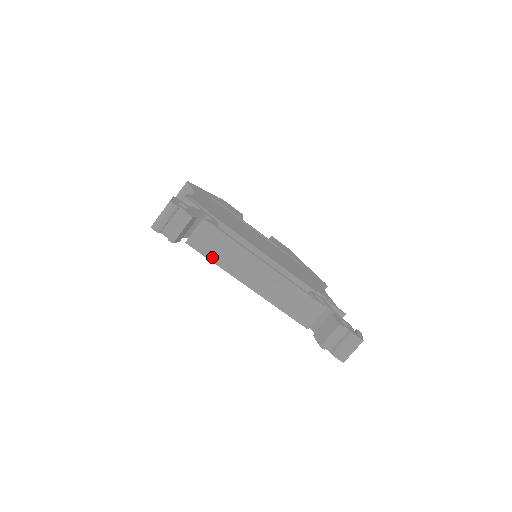
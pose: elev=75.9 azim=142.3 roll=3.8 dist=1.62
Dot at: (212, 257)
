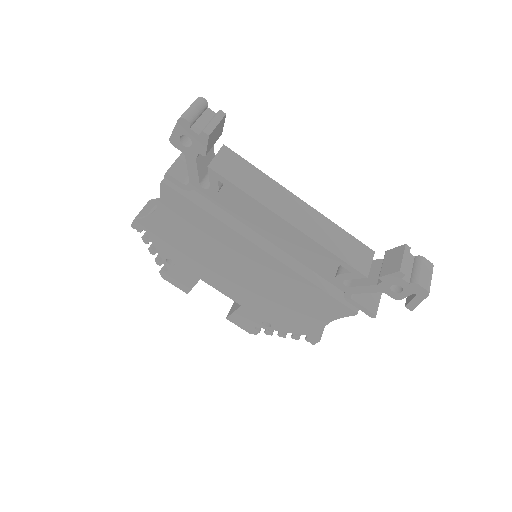
Dot at: (241, 186)
